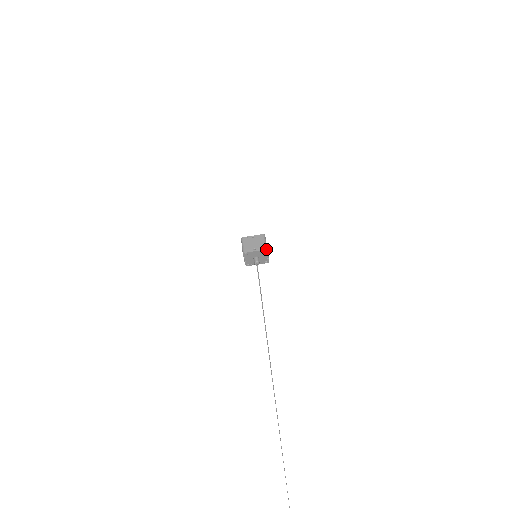
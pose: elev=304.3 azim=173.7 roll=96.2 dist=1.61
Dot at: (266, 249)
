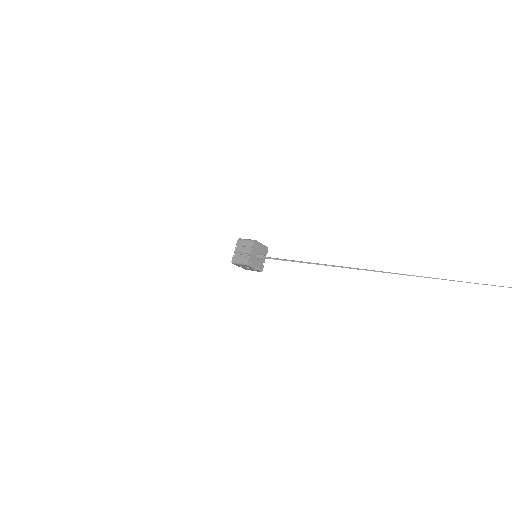
Dot at: (267, 248)
